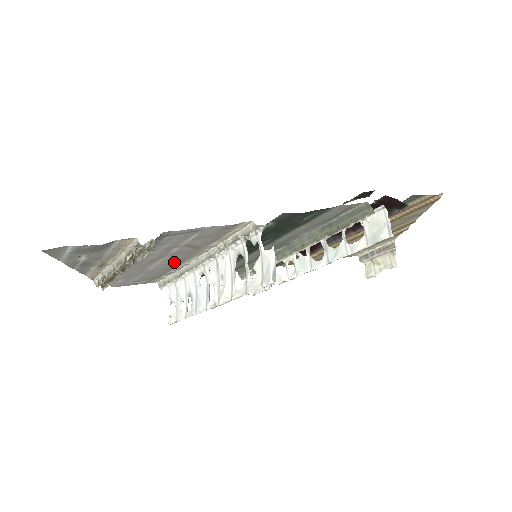
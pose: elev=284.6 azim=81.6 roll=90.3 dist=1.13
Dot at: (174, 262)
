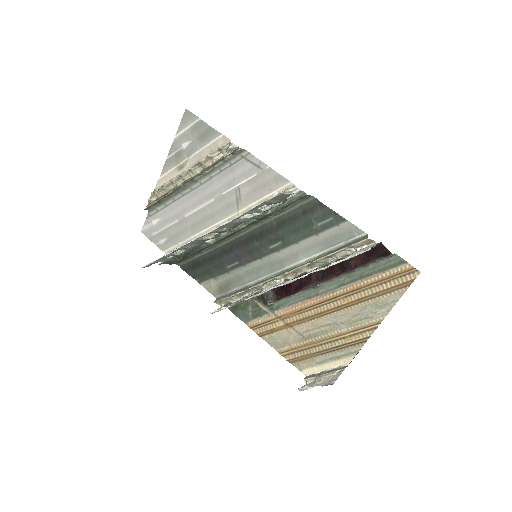
Dot at: (209, 216)
